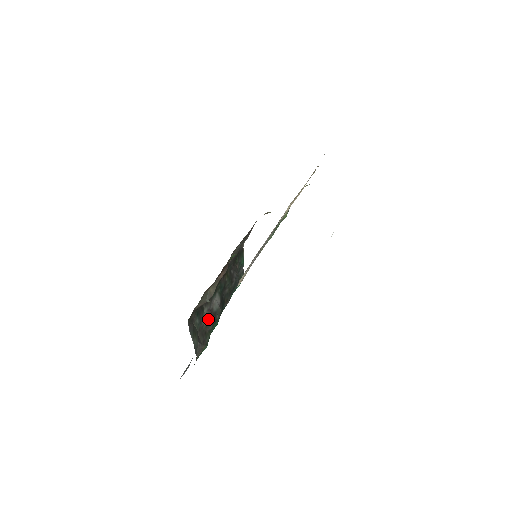
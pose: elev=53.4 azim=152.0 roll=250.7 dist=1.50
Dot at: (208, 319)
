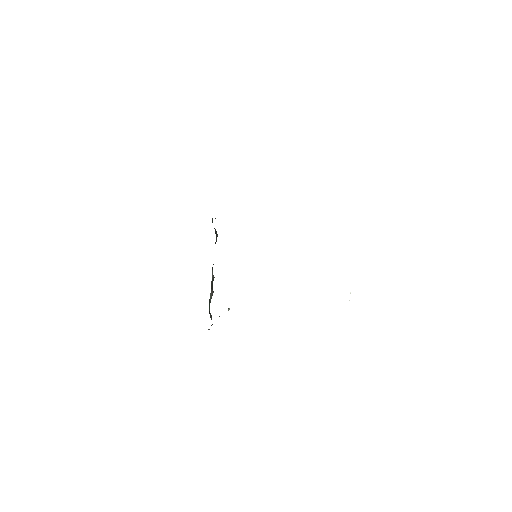
Dot at: (212, 295)
